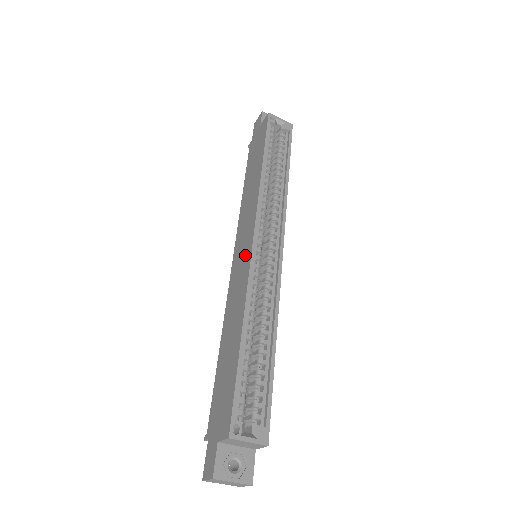
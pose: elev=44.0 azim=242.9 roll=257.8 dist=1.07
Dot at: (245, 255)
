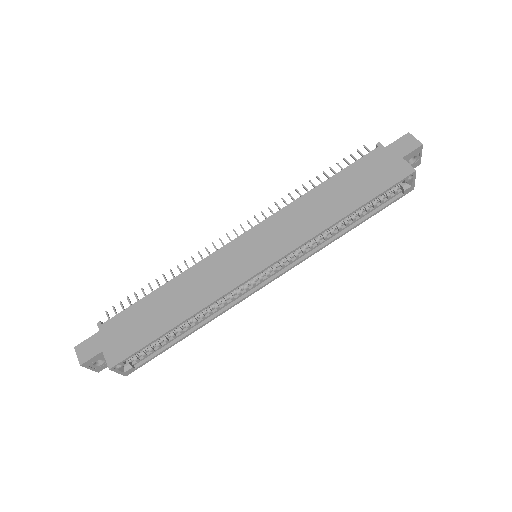
Dot at: (248, 264)
